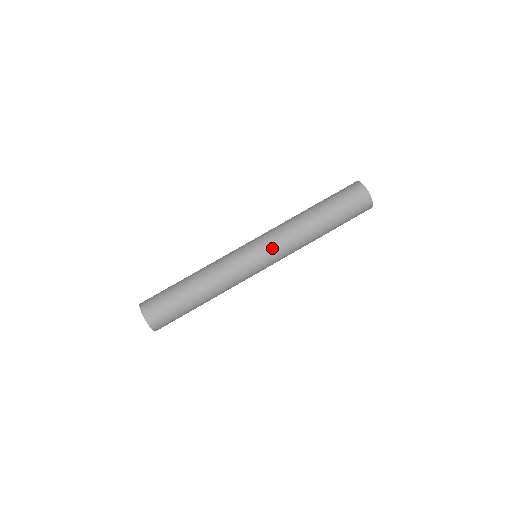
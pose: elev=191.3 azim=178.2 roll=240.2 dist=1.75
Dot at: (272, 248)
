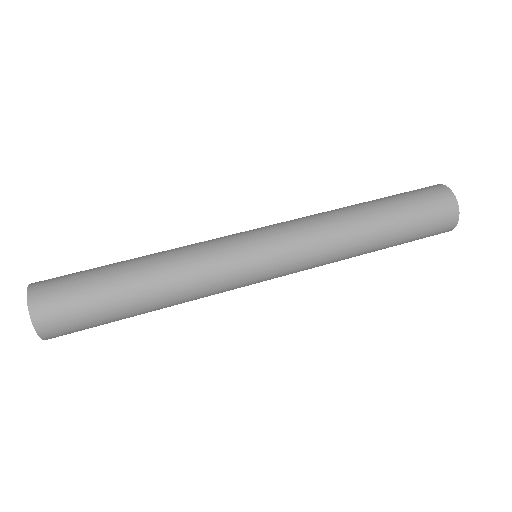
Dot at: (291, 257)
